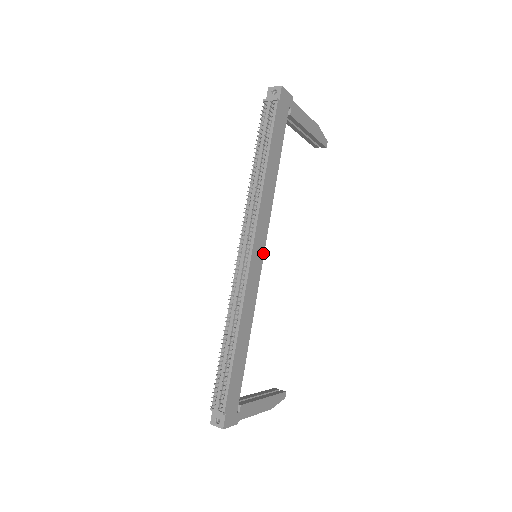
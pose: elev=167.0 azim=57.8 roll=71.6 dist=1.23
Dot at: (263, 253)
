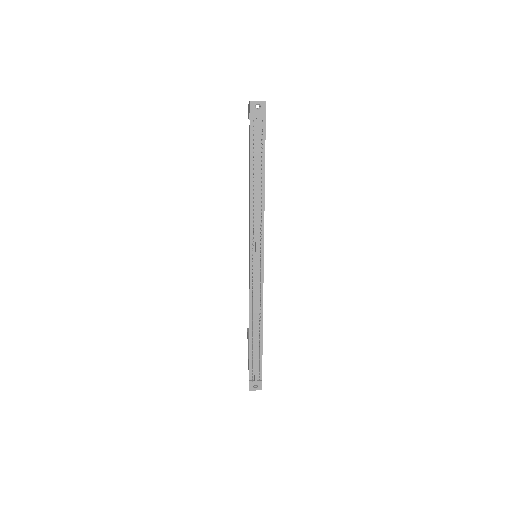
Dot at: occluded
